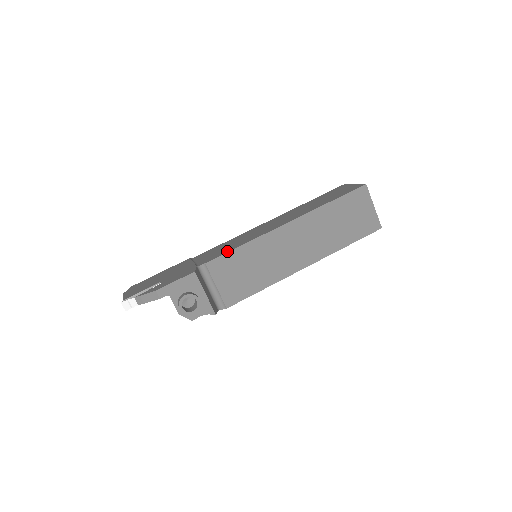
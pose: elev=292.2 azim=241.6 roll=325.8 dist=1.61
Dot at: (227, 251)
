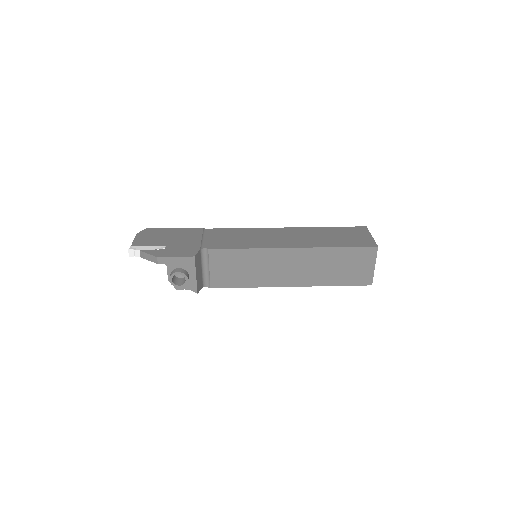
Dot at: (231, 247)
